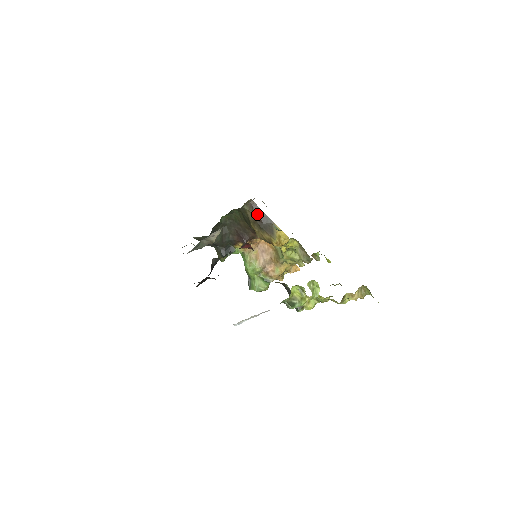
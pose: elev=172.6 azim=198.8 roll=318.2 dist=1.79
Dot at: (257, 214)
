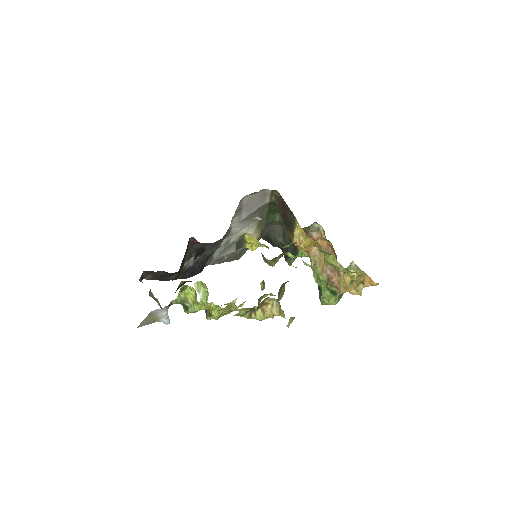
Dot at: (282, 208)
